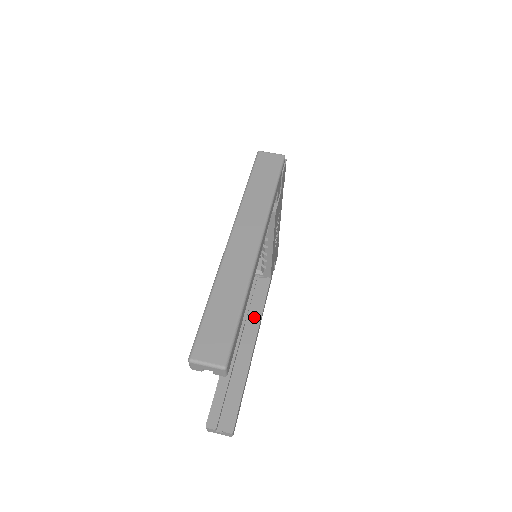
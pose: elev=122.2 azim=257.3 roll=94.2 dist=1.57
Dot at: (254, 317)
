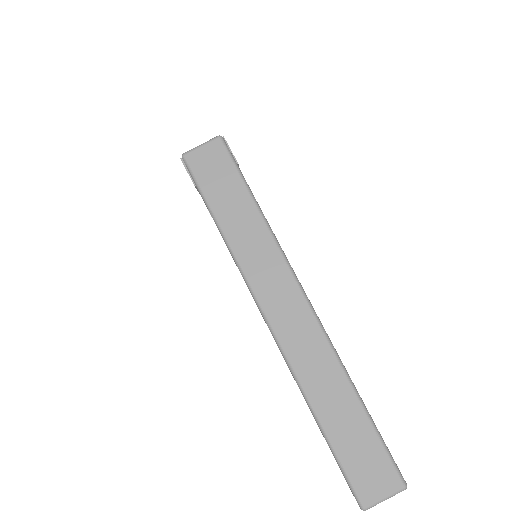
Dot at: occluded
